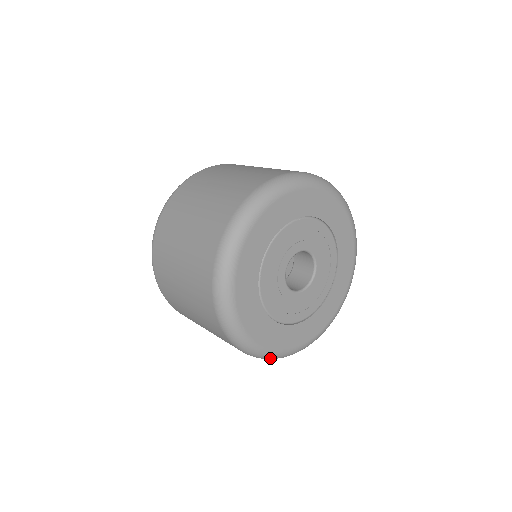
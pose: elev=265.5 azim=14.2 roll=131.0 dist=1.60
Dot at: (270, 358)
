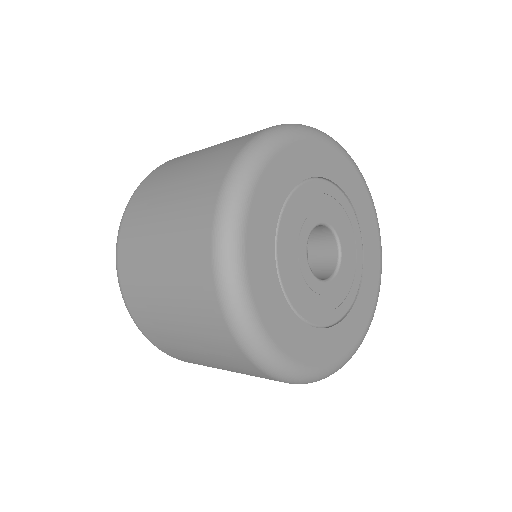
Dot at: (253, 346)
